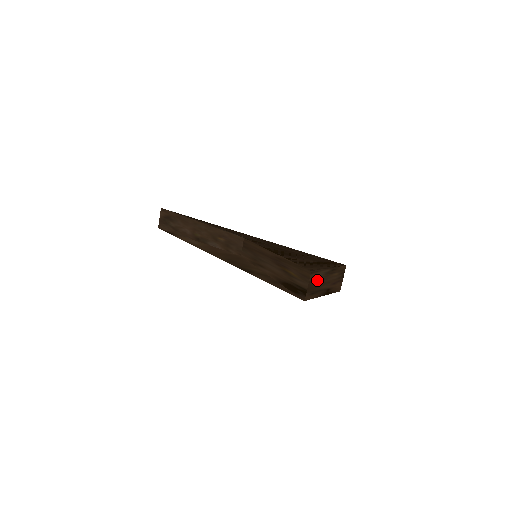
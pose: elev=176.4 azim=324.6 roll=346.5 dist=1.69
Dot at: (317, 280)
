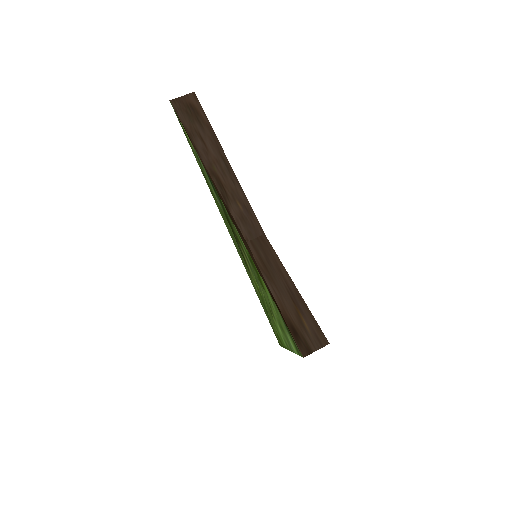
Dot at: occluded
